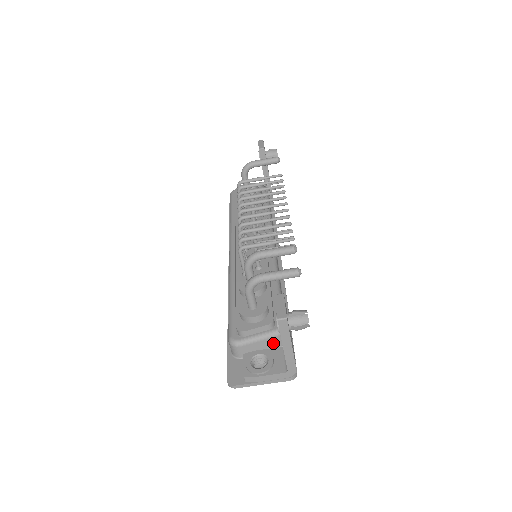
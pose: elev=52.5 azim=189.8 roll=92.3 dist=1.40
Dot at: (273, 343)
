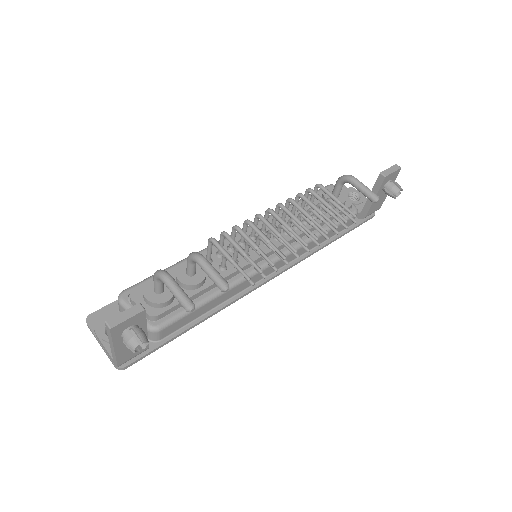
Dot at: occluded
